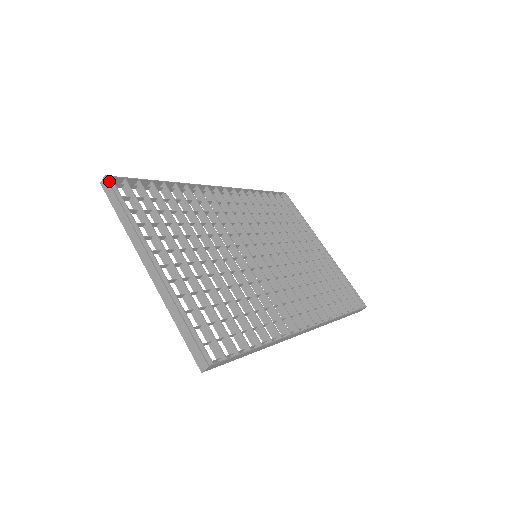
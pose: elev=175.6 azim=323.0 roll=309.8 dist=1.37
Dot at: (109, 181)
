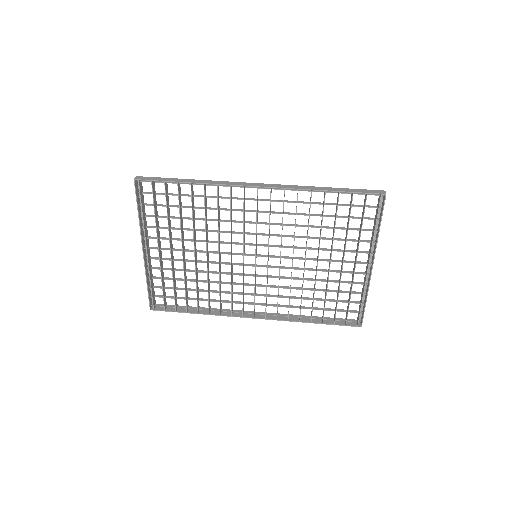
Dot at: (139, 180)
